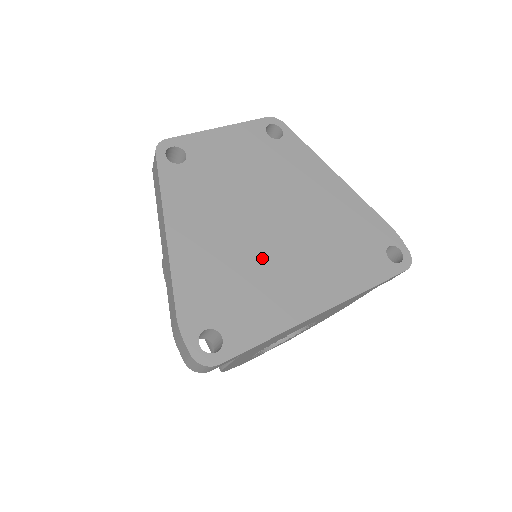
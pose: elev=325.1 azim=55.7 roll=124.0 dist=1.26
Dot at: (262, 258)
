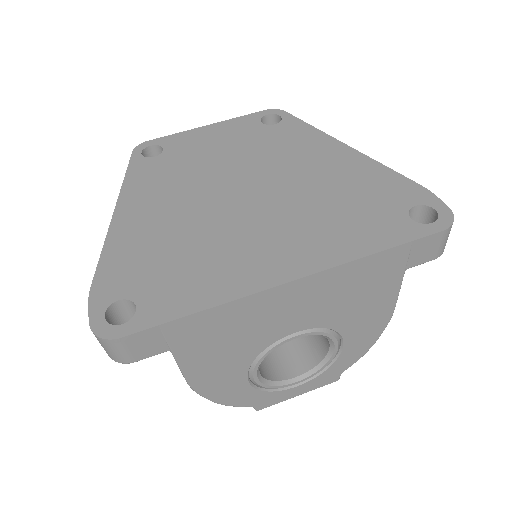
Dot at: (218, 228)
